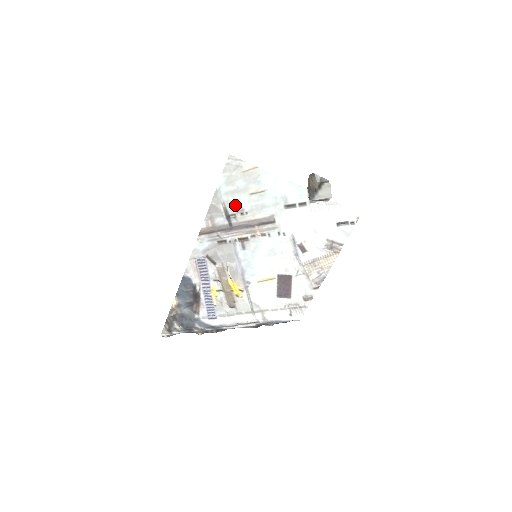
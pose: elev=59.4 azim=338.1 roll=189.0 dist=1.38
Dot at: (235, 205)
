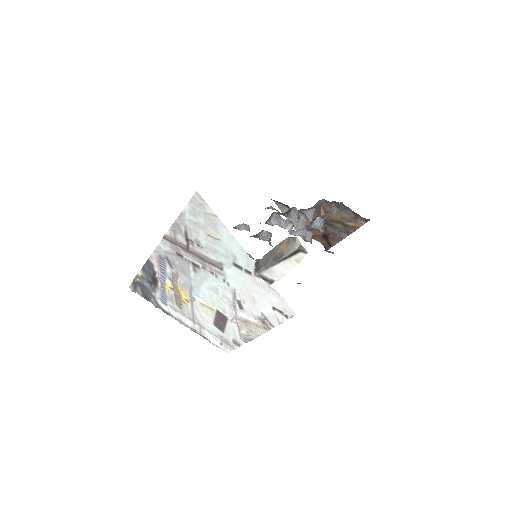
Dot at: (194, 234)
